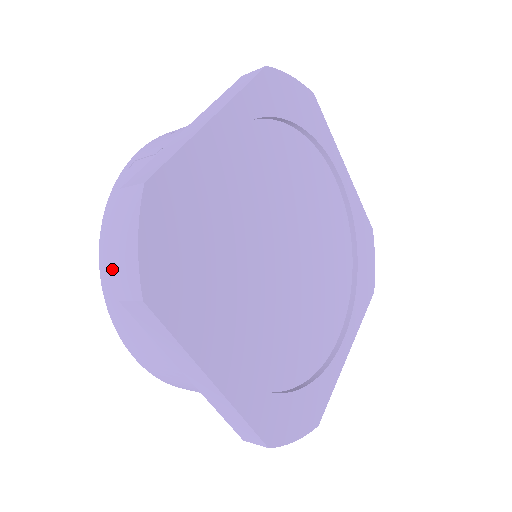
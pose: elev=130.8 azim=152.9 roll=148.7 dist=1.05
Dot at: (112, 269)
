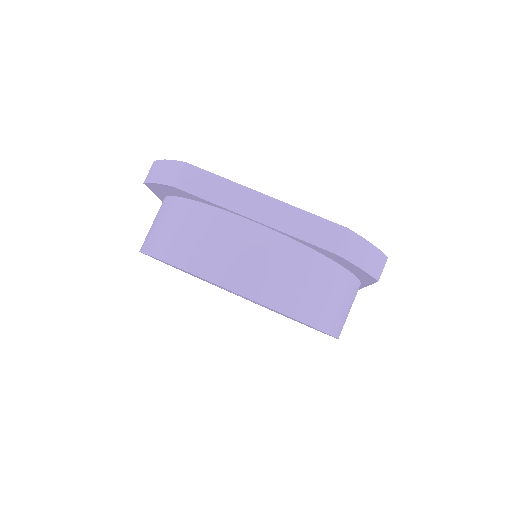
Dot at: (164, 242)
